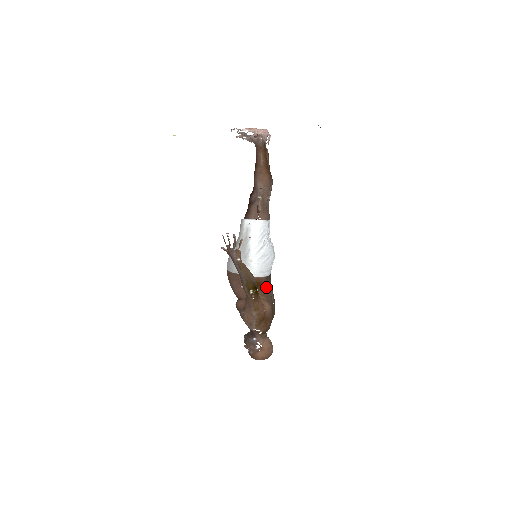
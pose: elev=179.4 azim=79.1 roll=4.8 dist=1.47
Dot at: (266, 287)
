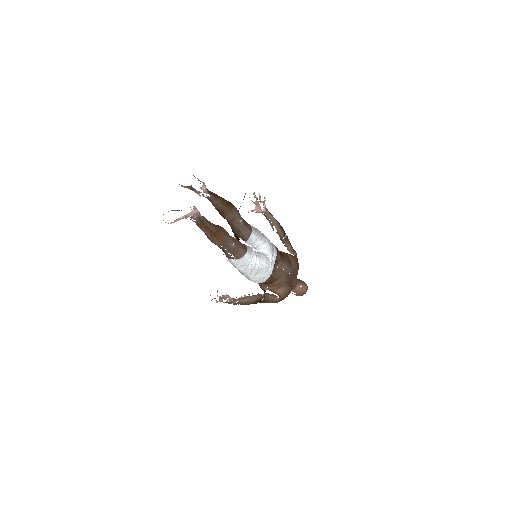
Dot at: (273, 280)
